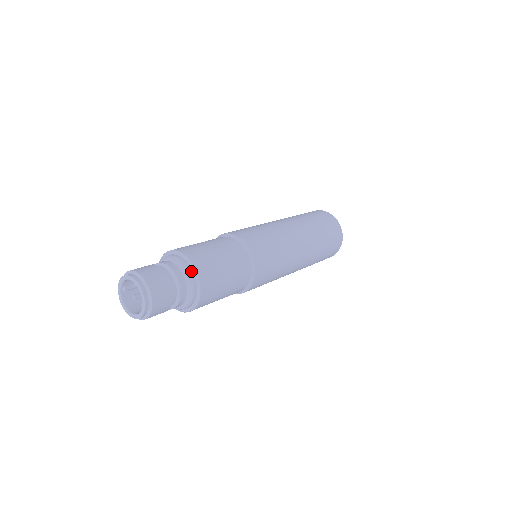
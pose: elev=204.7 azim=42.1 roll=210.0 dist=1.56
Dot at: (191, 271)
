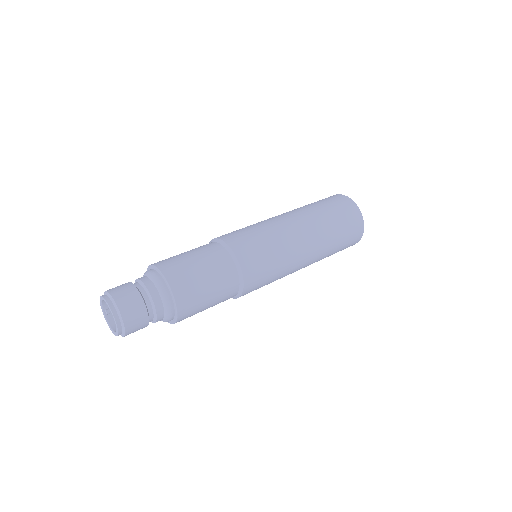
Dot at: (160, 278)
